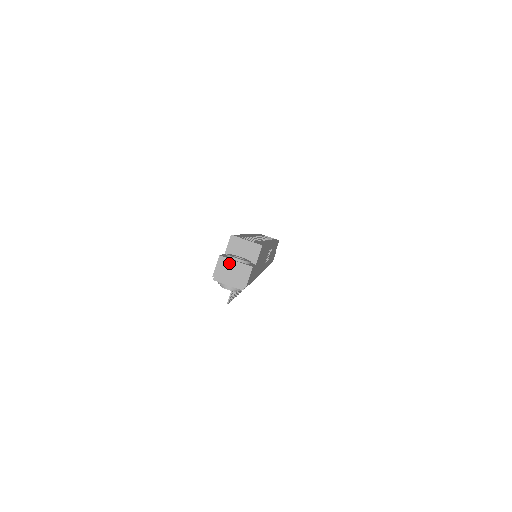
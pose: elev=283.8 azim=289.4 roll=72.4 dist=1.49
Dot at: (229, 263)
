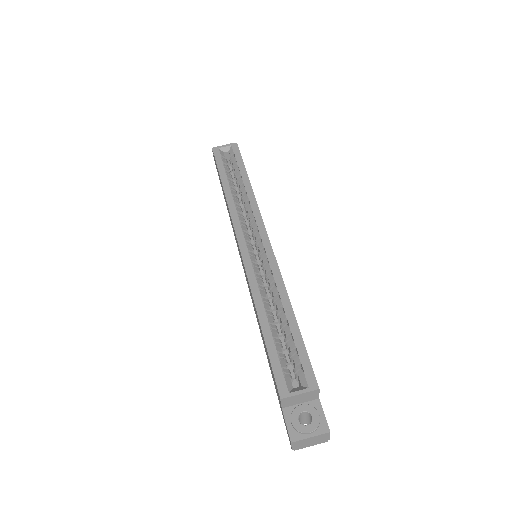
Dot at: (304, 441)
